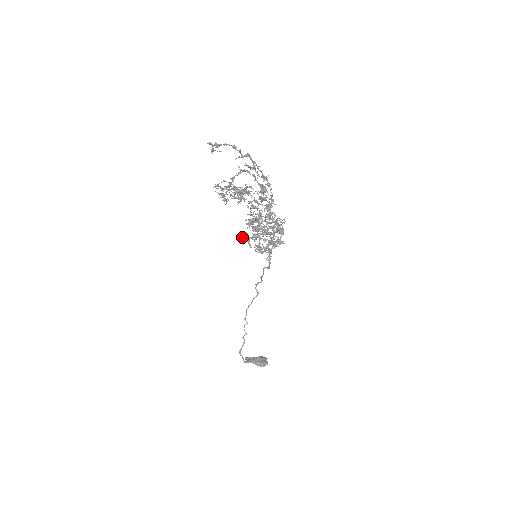
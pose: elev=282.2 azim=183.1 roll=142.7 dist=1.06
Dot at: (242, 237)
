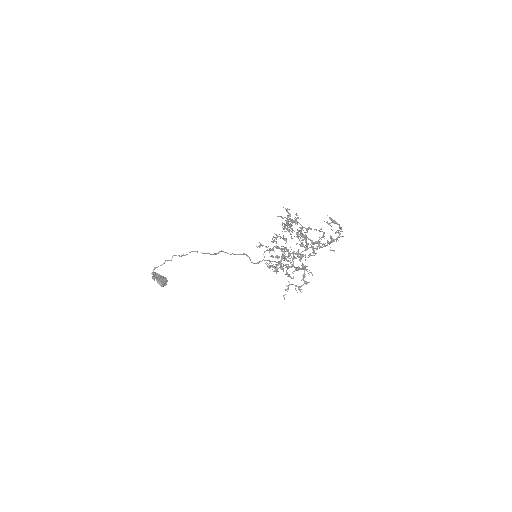
Dot at: occluded
